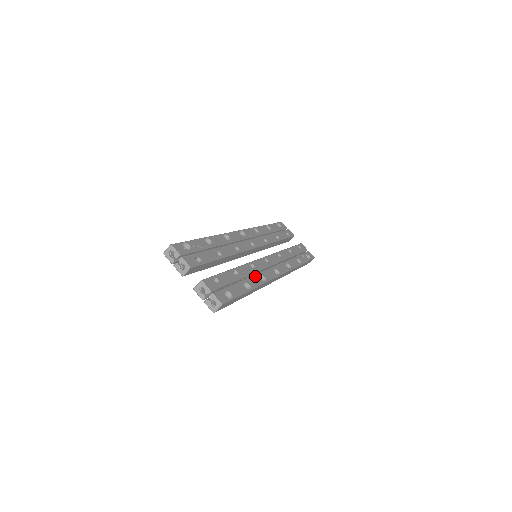
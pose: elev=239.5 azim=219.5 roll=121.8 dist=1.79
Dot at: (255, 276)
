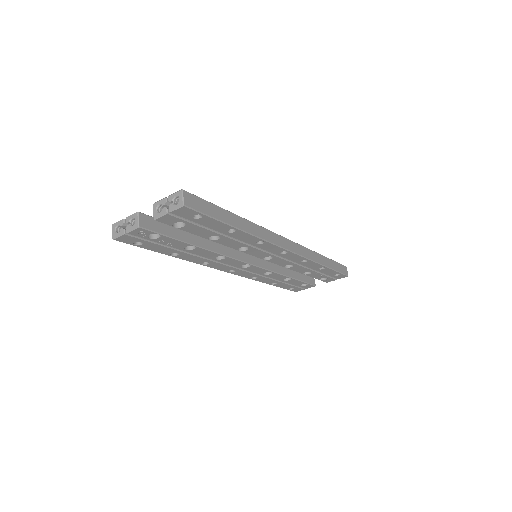
Dot at: occluded
